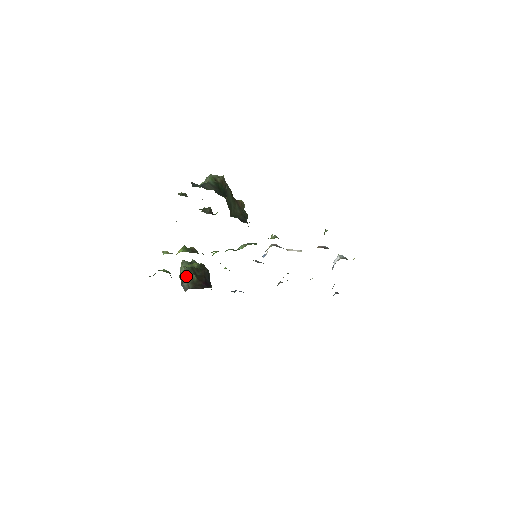
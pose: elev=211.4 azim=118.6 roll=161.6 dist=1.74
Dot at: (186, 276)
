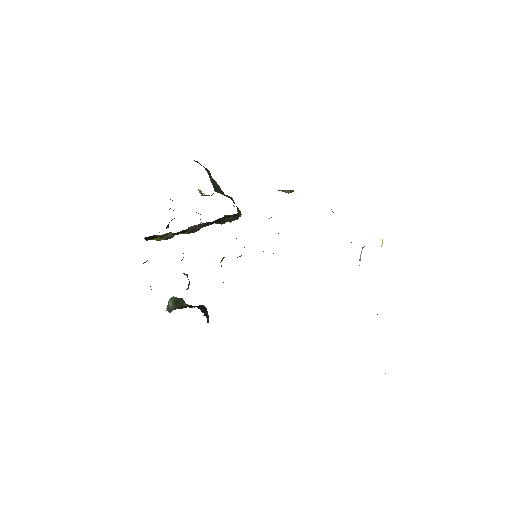
Dot at: (174, 303)
